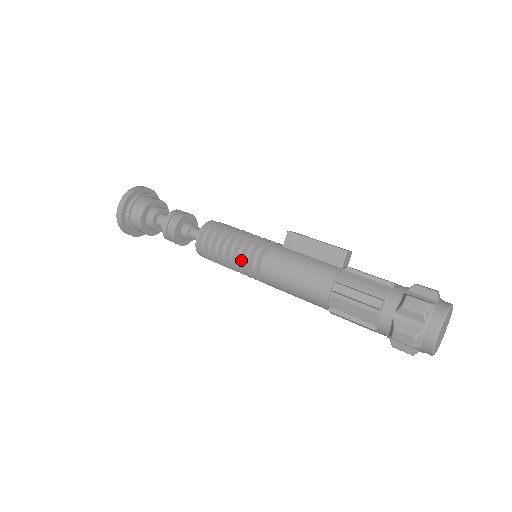
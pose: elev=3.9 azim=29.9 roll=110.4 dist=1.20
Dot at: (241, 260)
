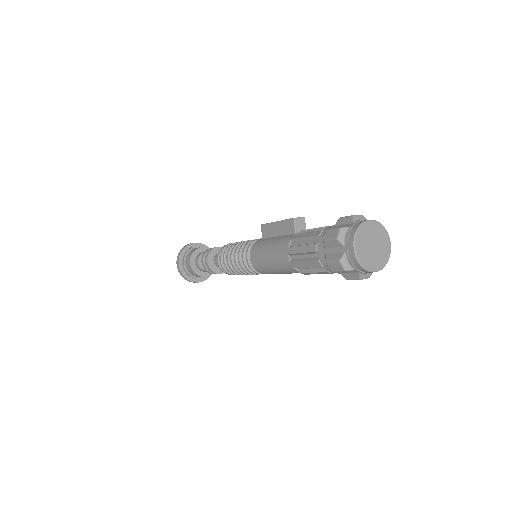
Dot at: (242, 264)
